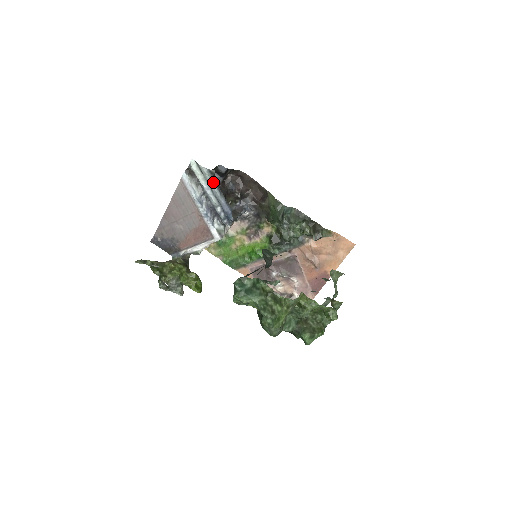
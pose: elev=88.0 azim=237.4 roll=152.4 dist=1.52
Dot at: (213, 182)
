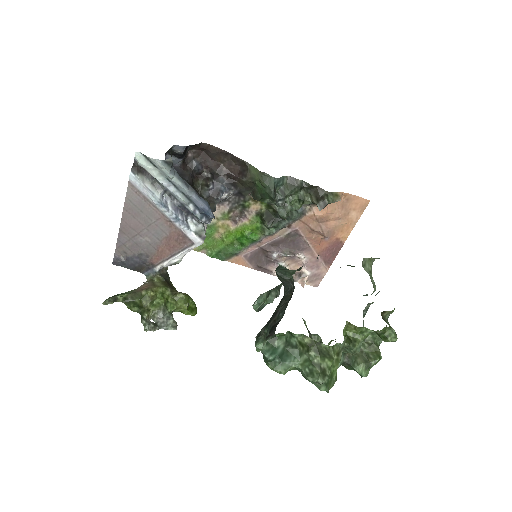
Dot at: (174, 175)
